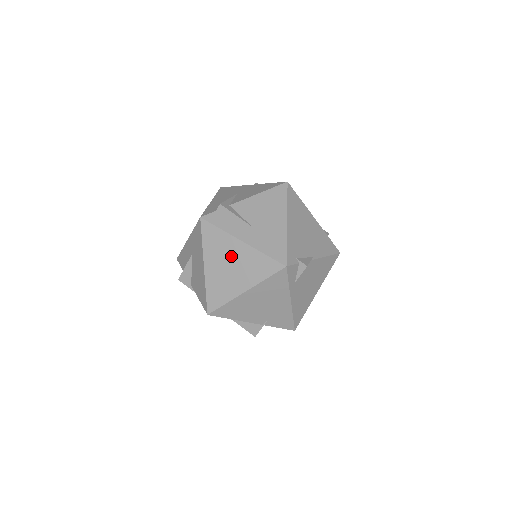
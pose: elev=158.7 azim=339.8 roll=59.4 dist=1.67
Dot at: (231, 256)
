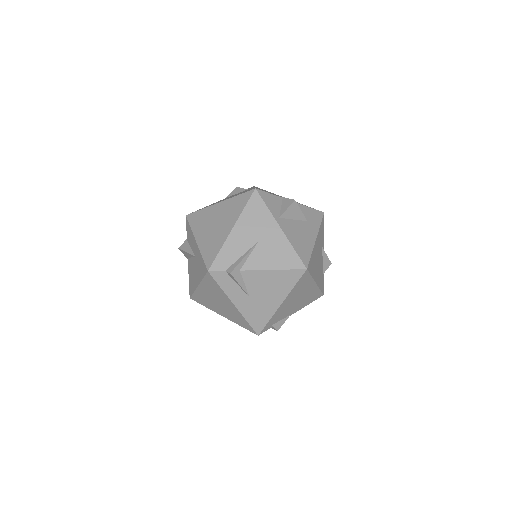
Dot at: (222, 301)
